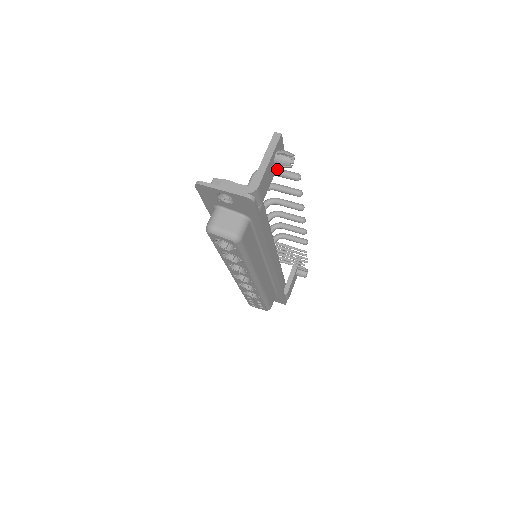
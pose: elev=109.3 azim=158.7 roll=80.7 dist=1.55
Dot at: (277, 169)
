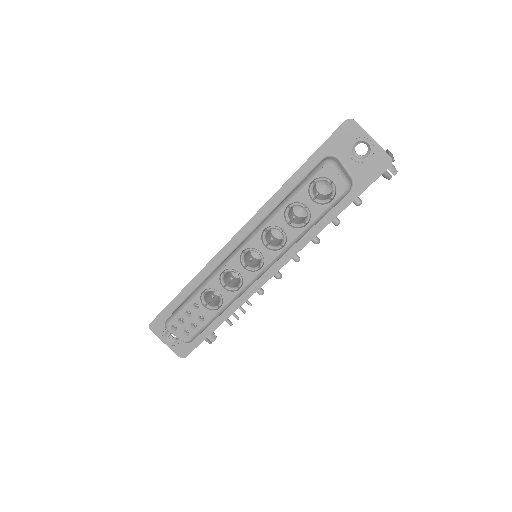
Dot at: occluded
